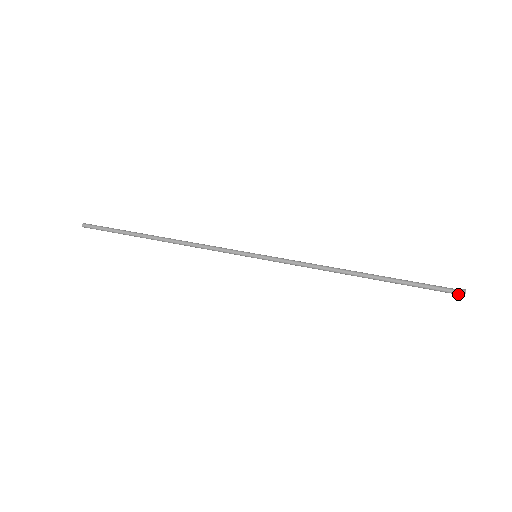
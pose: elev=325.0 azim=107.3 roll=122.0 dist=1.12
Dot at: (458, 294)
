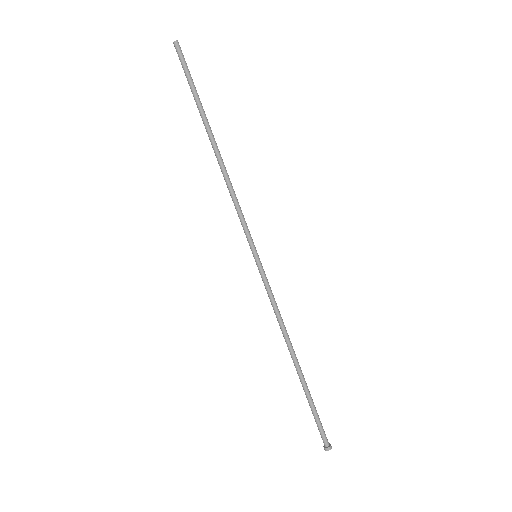
Dot at: (325, 442)
